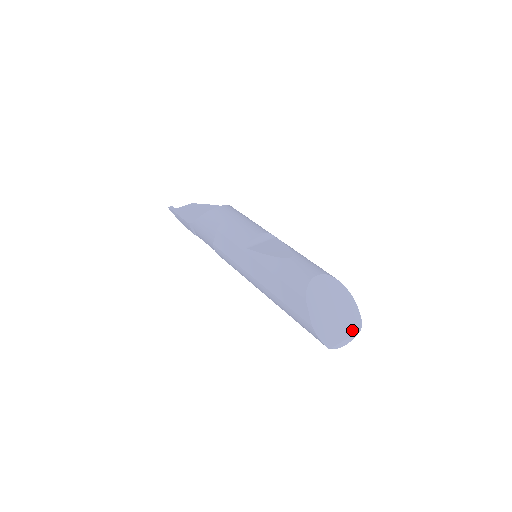
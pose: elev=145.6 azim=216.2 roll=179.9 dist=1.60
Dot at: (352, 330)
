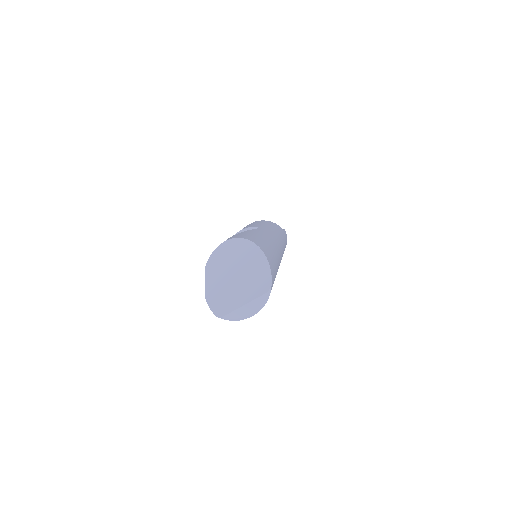
Dot at: (255, 293)
